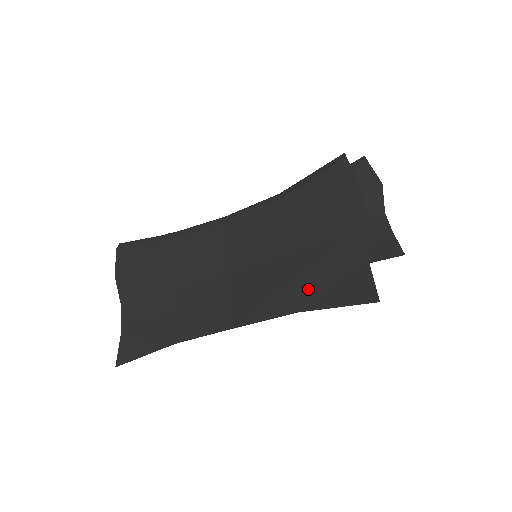
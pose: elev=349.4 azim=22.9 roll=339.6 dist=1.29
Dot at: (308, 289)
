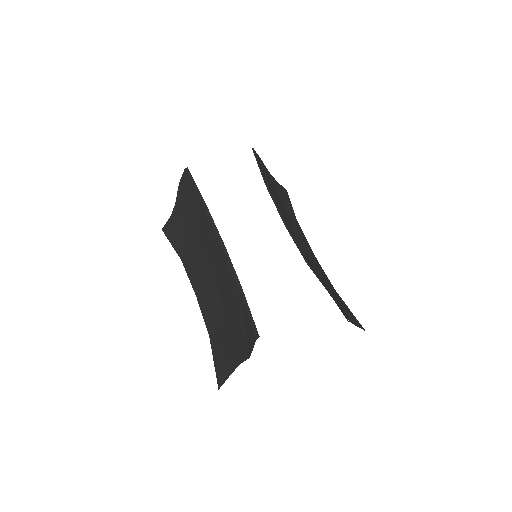
Dot at: (216, 338)
